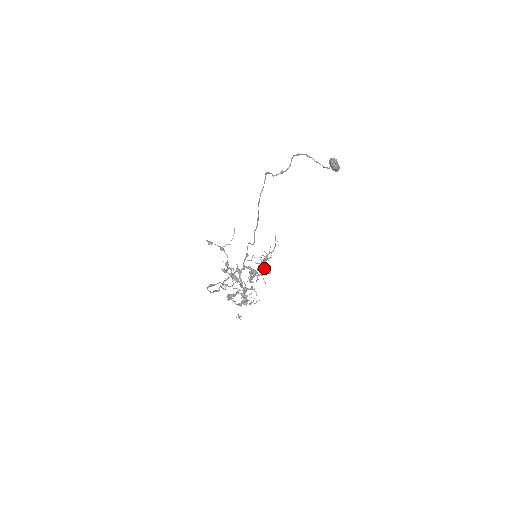
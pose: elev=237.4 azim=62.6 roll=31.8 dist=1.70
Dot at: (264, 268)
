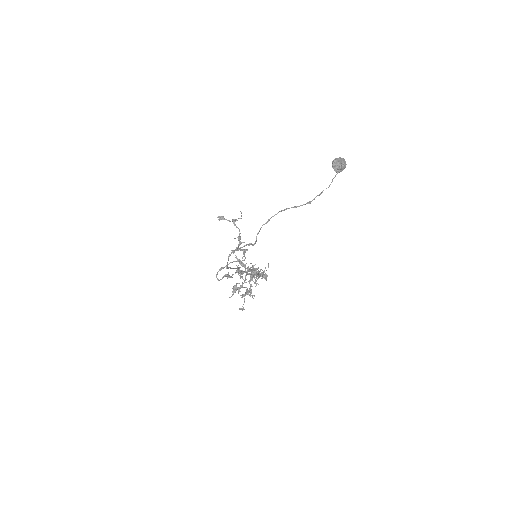
Dot at: (257, 283)
